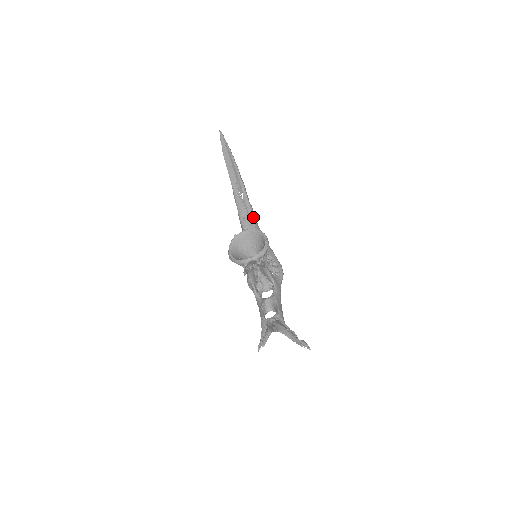
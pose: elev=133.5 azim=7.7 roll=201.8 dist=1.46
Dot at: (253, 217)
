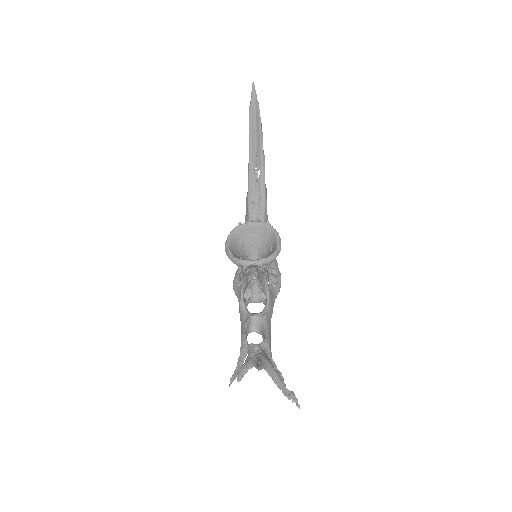
Dot at: (265, 205)
